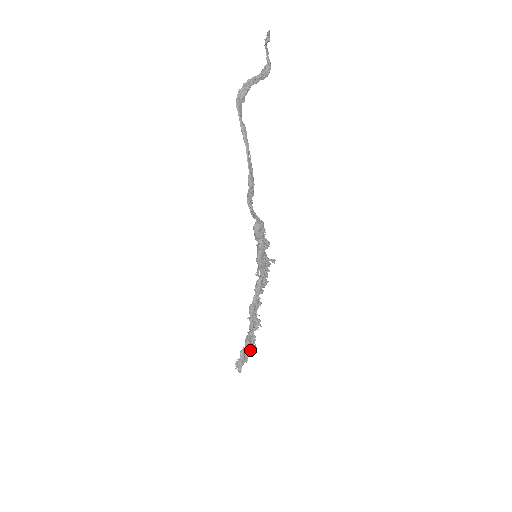
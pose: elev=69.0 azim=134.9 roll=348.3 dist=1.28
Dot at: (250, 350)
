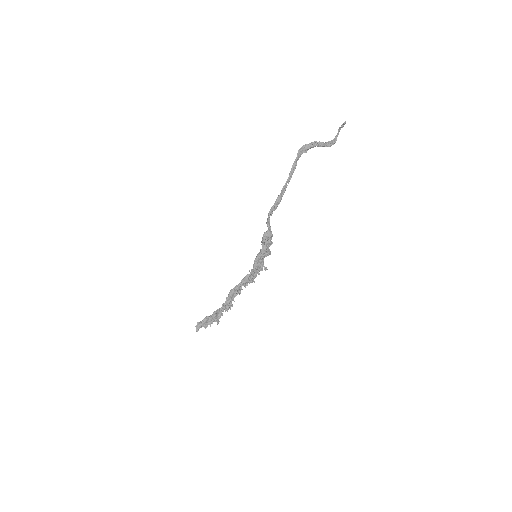
Dot at: (213, 321)
